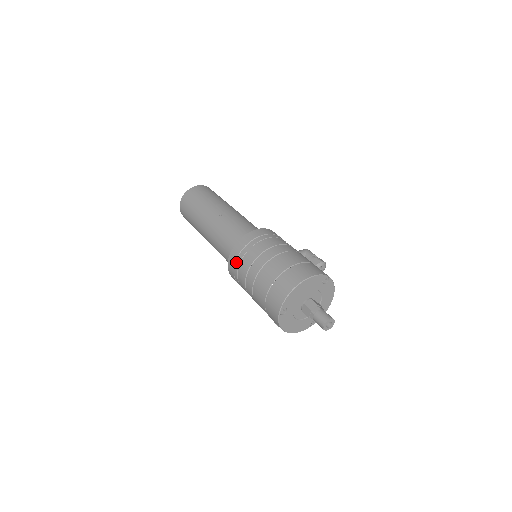
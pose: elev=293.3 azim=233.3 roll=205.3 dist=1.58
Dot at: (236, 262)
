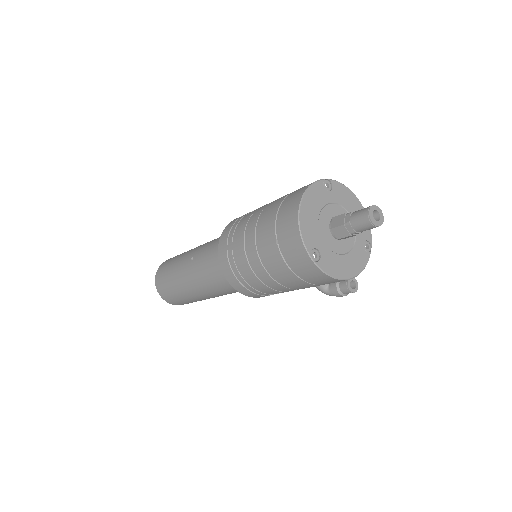
Dot at: (234, 273)
